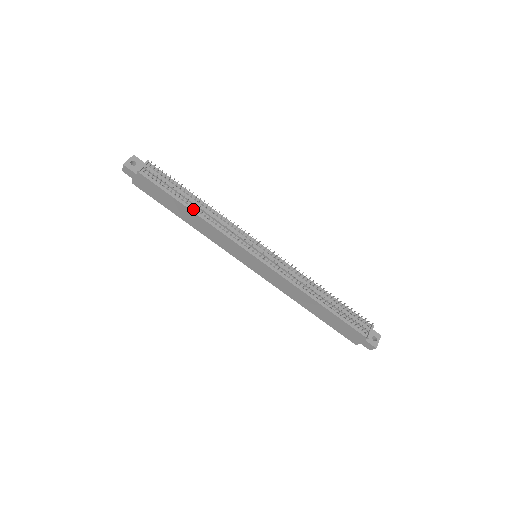
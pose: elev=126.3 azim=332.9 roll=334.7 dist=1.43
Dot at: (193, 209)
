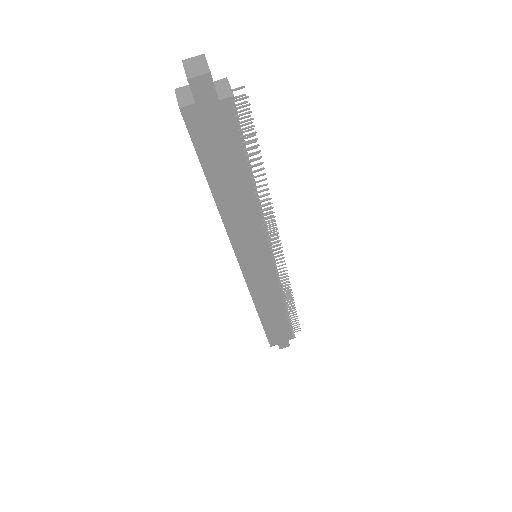
Dot at: occluded
